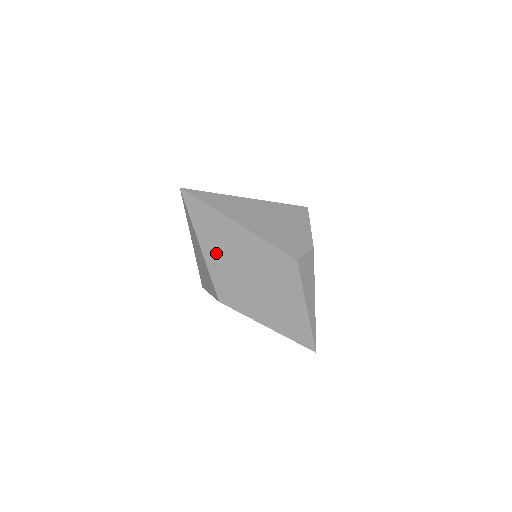
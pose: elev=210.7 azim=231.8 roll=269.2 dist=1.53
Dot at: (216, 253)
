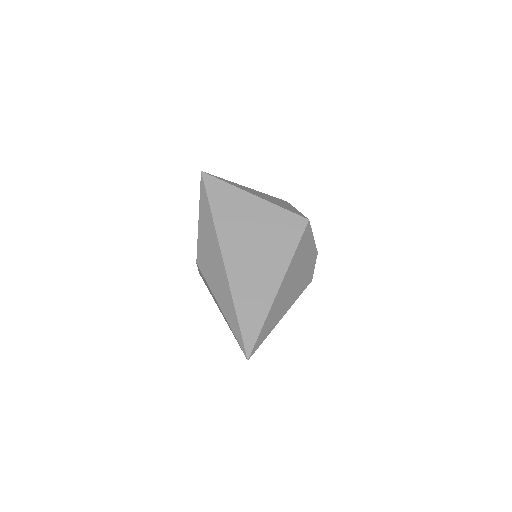
Dot at: occluded
